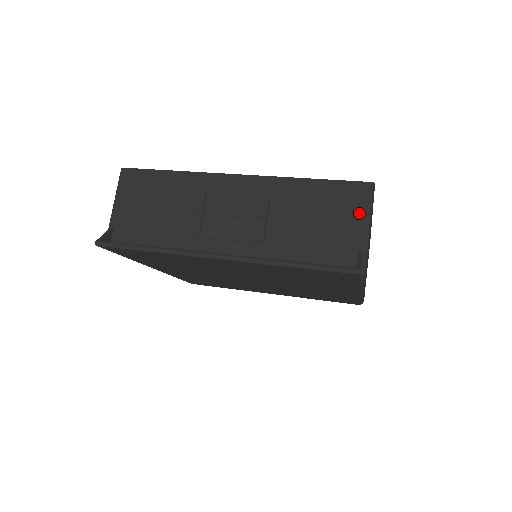
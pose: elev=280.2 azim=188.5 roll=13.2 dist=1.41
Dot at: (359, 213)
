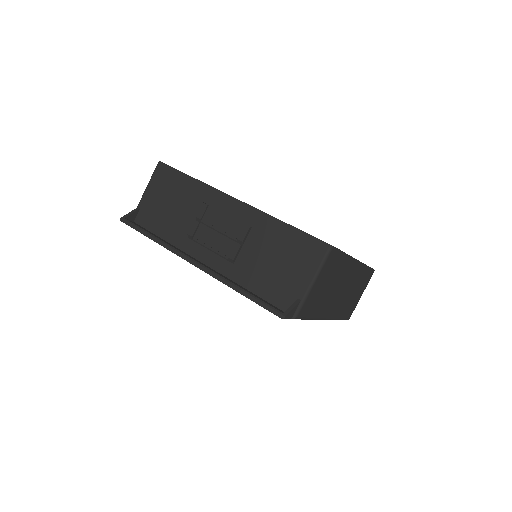
Dot at: (310, 267)
